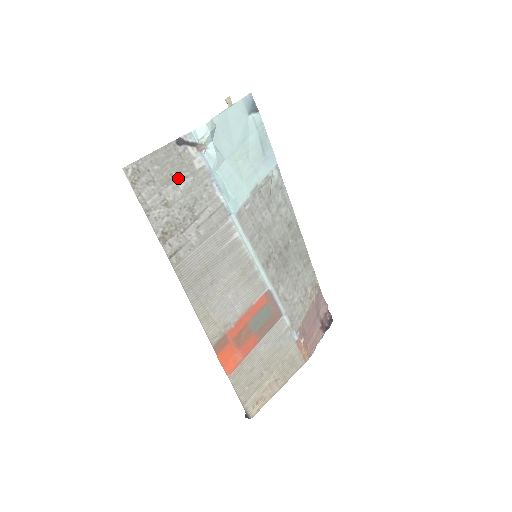
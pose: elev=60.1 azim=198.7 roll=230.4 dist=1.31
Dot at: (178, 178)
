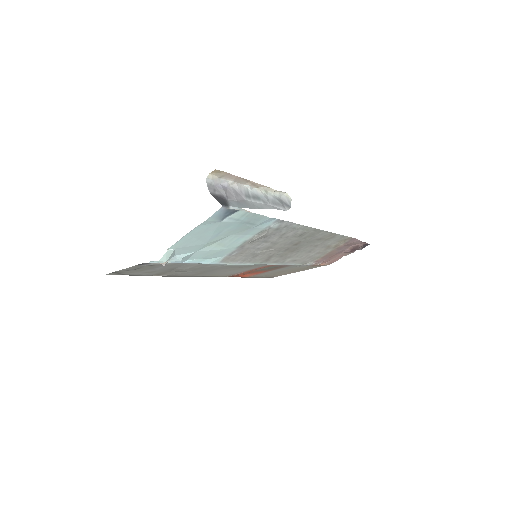
Dot at: (152, 268)
